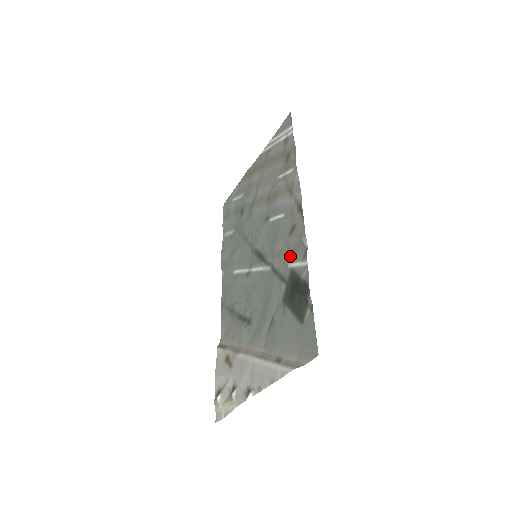
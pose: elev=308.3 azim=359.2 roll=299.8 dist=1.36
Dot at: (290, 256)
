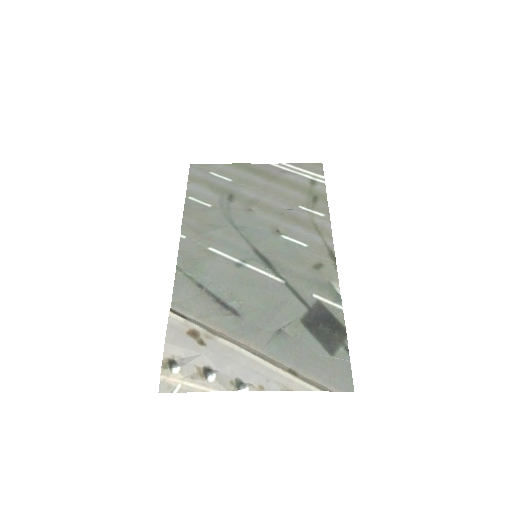
Dot at: (317, 288)
